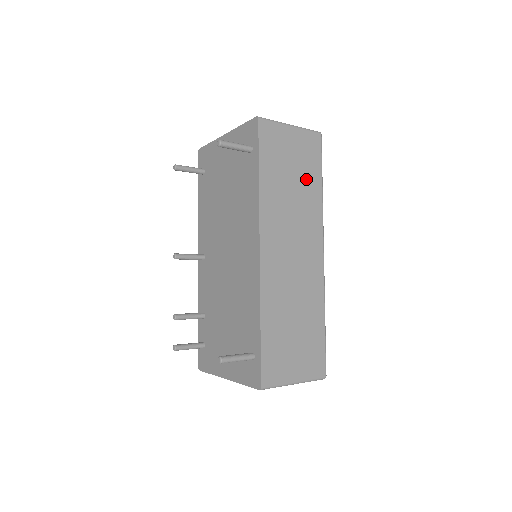
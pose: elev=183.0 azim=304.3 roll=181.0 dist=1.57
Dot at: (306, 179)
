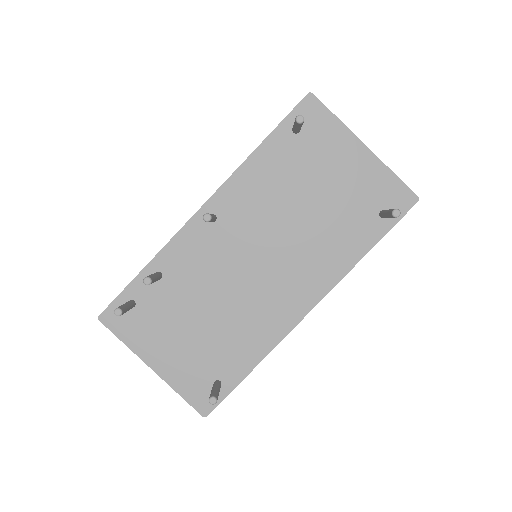
Dot at: occluded
